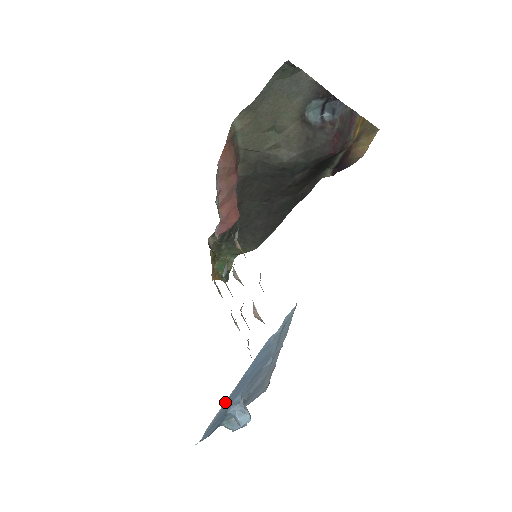
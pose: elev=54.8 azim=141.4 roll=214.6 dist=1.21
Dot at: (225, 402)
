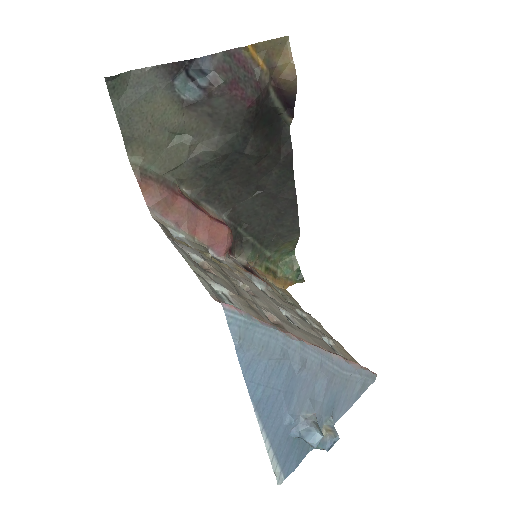
Dot at: (264, 433)
